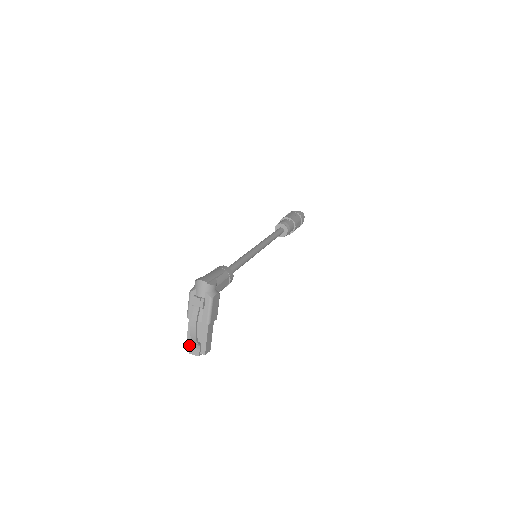
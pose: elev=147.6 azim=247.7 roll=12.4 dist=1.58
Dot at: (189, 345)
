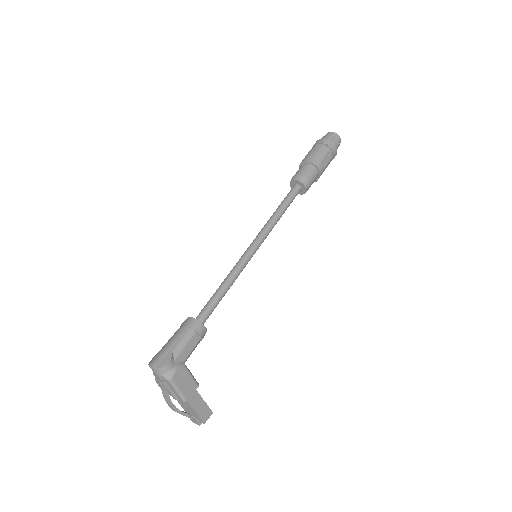
Dot at: occluded
